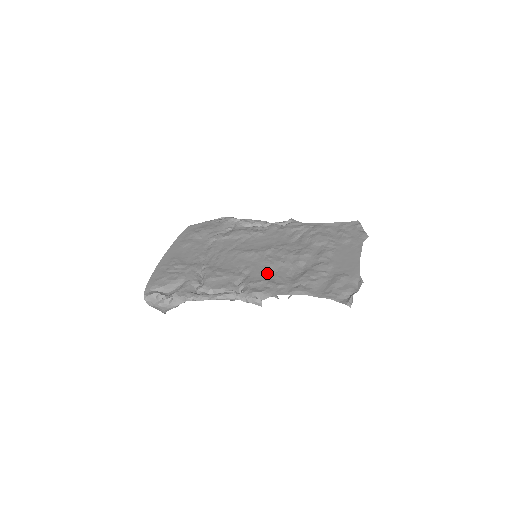
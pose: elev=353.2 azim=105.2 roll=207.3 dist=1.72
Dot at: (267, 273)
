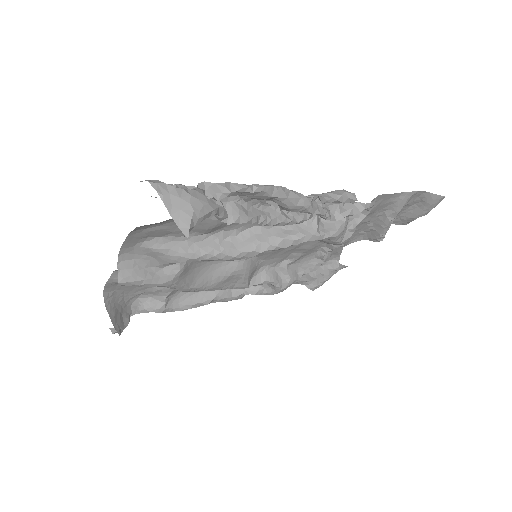
Dot at: occluded
